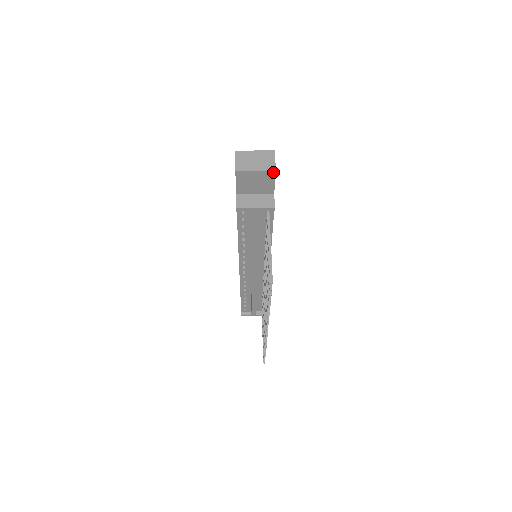
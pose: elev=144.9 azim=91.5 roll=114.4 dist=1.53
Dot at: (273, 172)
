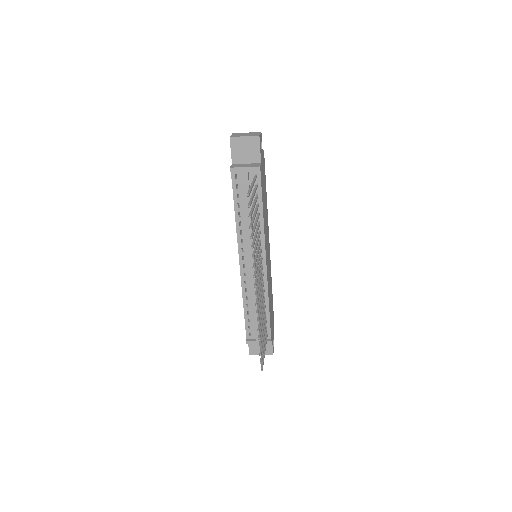
Dot at: (257, 137)
